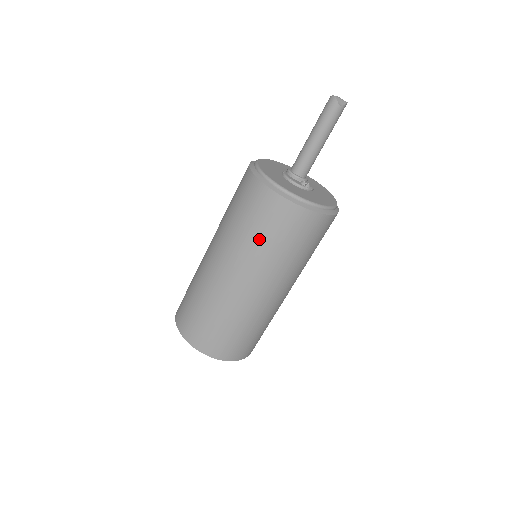
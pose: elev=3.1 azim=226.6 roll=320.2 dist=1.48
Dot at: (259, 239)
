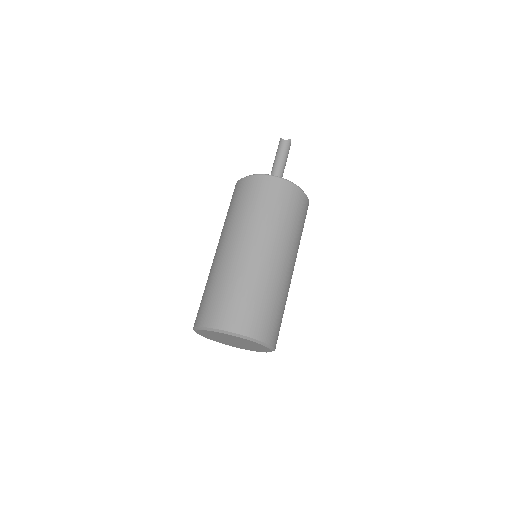
Dot at: (239, 209)
